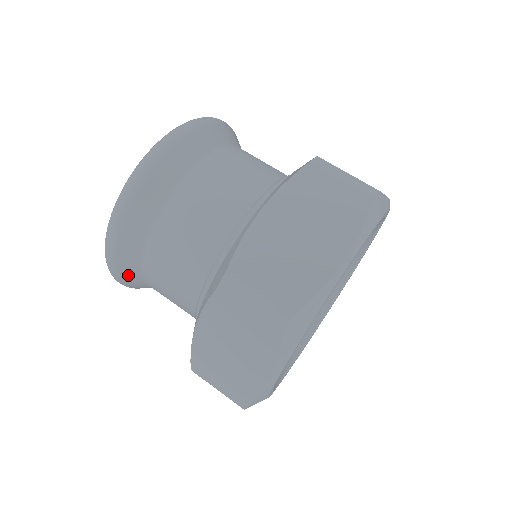
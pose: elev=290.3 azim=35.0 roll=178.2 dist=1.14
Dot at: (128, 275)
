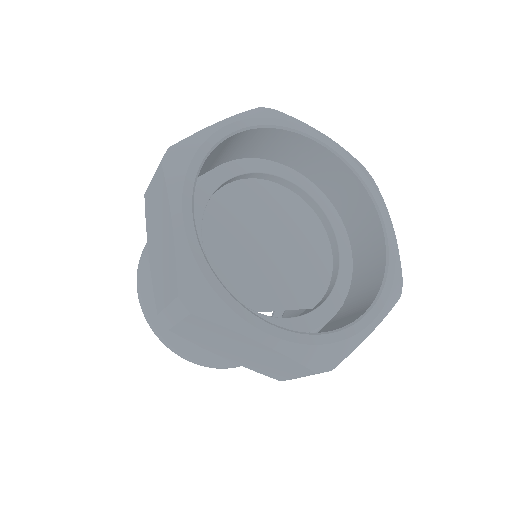
Dot at: (154, 310)
